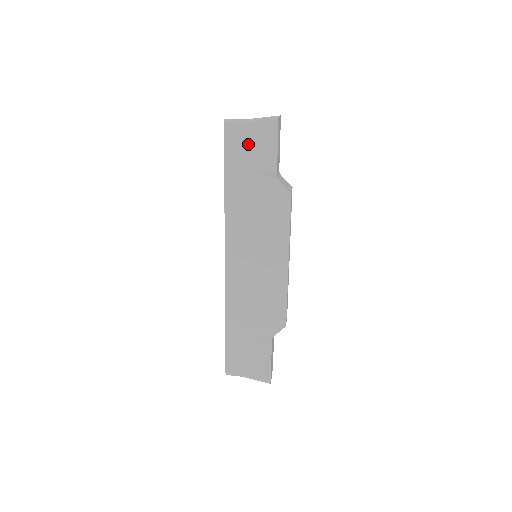
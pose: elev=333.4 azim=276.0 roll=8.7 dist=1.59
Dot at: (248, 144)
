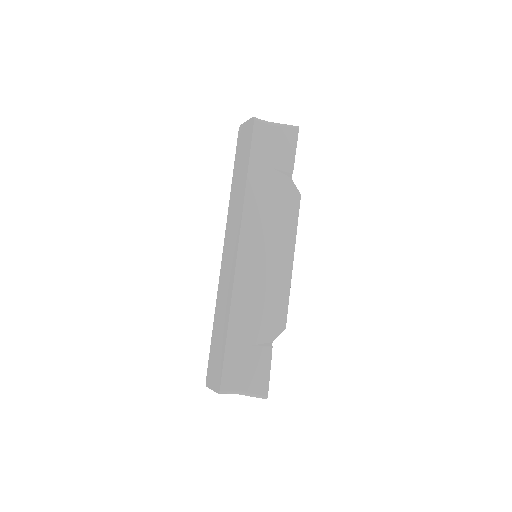
Dot at: (272, 142)
